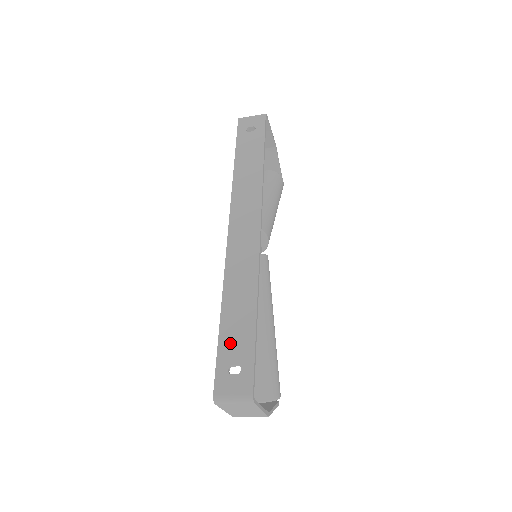
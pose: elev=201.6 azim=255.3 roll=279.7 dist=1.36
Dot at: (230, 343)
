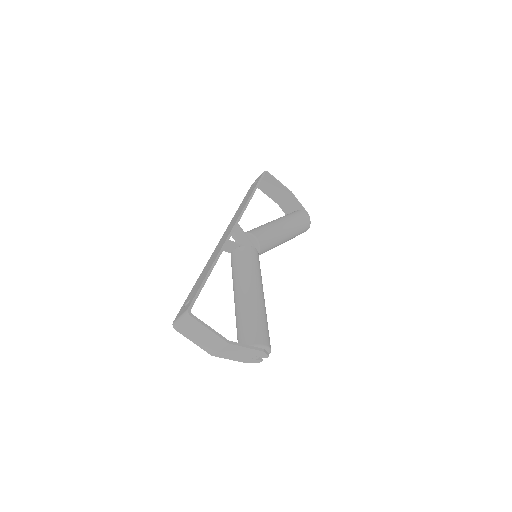
Dot at: (192, 291)
